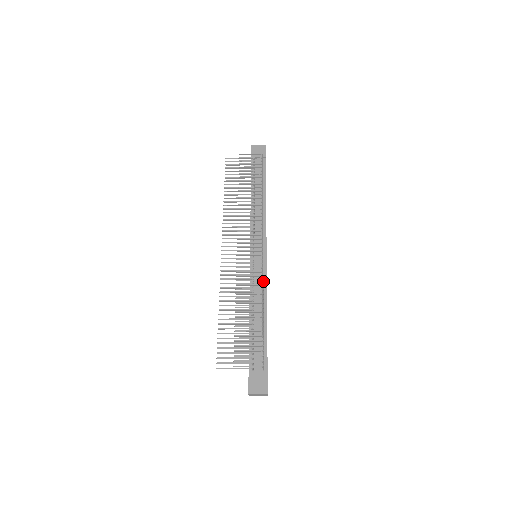
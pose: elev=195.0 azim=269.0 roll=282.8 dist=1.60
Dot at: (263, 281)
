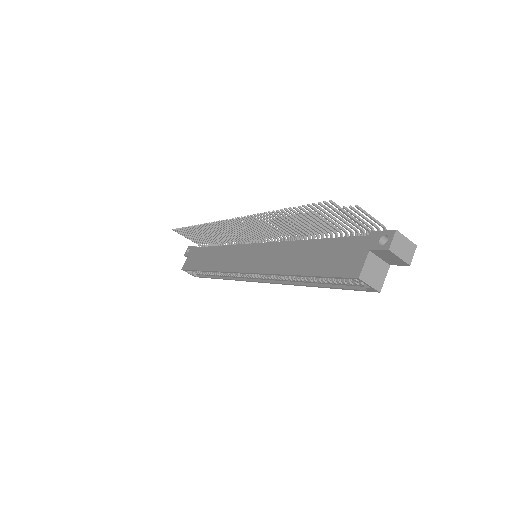
Dot at: occluded
